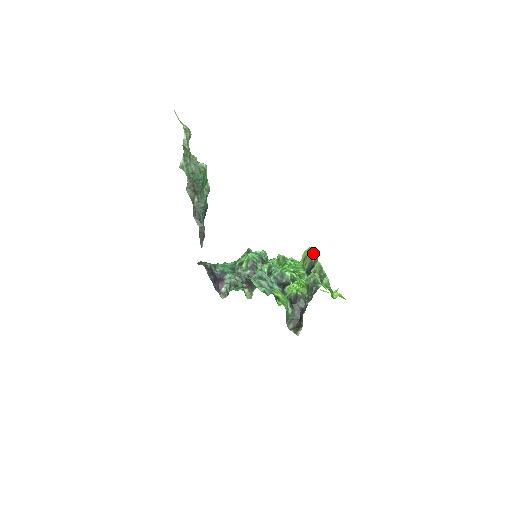
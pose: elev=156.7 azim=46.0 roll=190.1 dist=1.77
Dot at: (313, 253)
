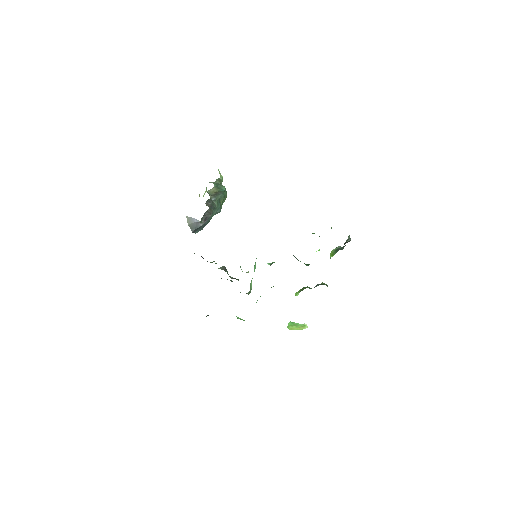
Dot at: occluded
